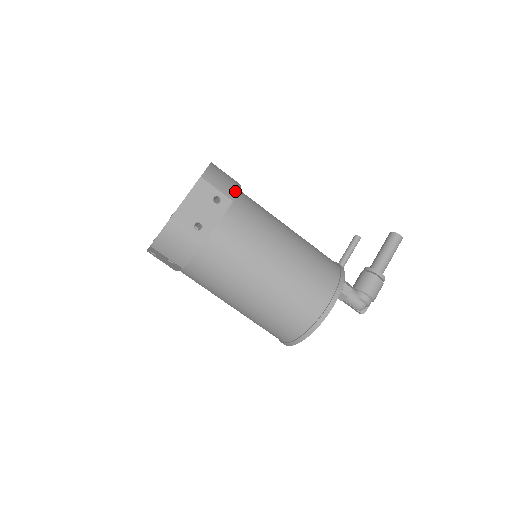
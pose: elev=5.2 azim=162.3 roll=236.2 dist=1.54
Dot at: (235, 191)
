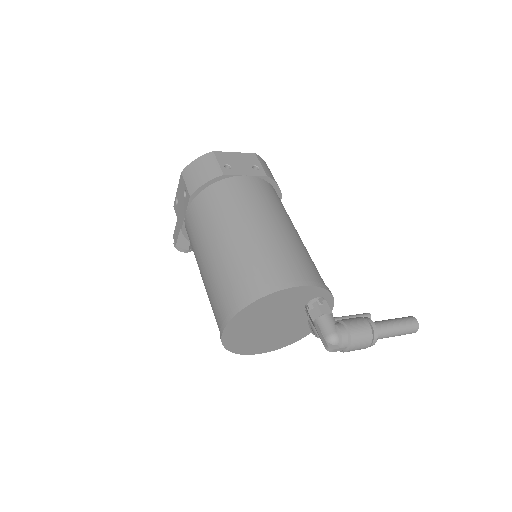
Dot at: (274, 180)
